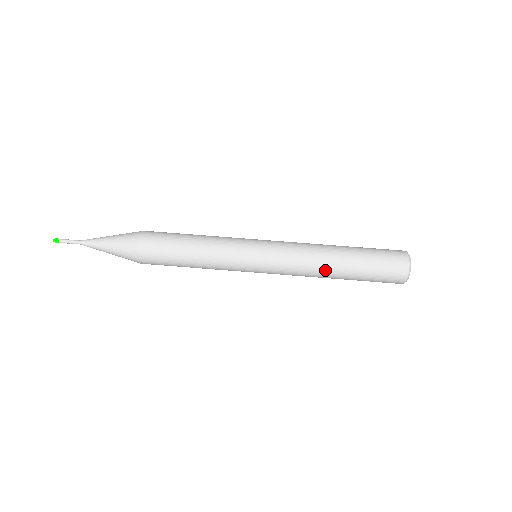
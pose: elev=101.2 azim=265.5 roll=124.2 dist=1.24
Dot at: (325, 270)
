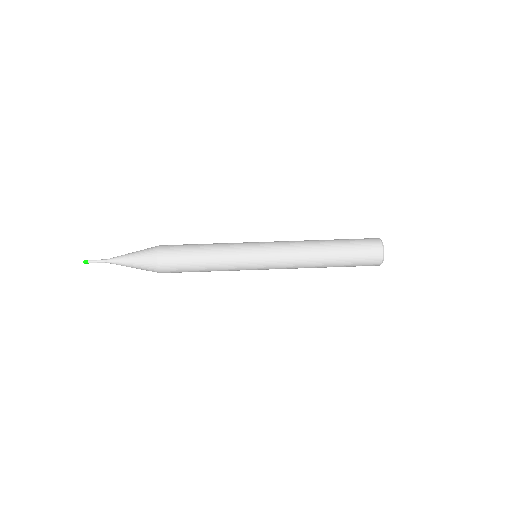
Dot at: (315, 252)
